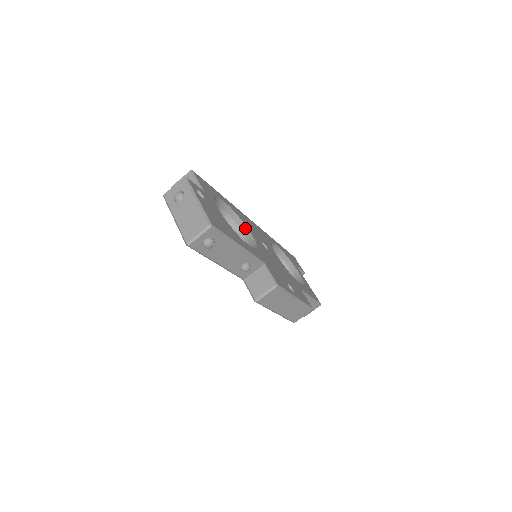
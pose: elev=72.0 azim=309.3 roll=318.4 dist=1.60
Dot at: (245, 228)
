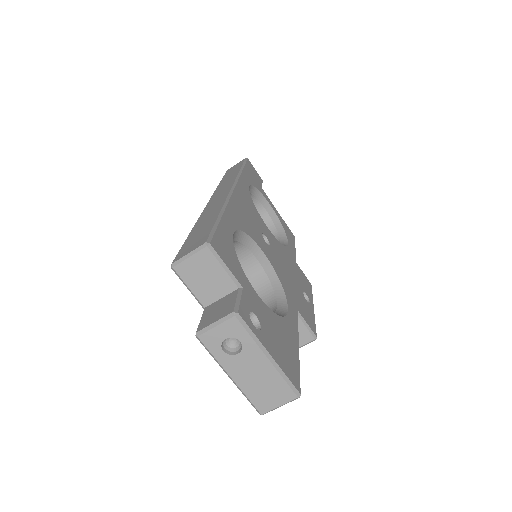
Dot at: (254, 245)
